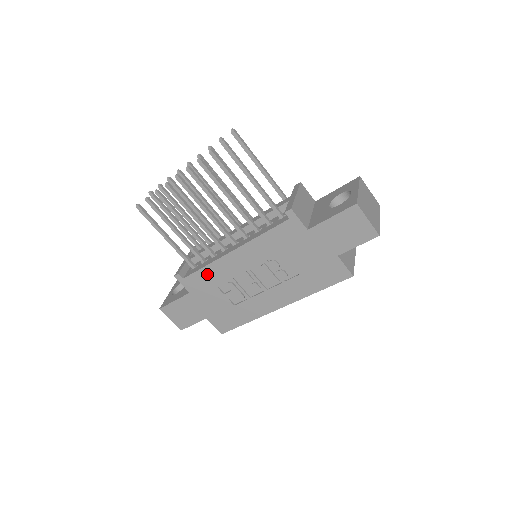
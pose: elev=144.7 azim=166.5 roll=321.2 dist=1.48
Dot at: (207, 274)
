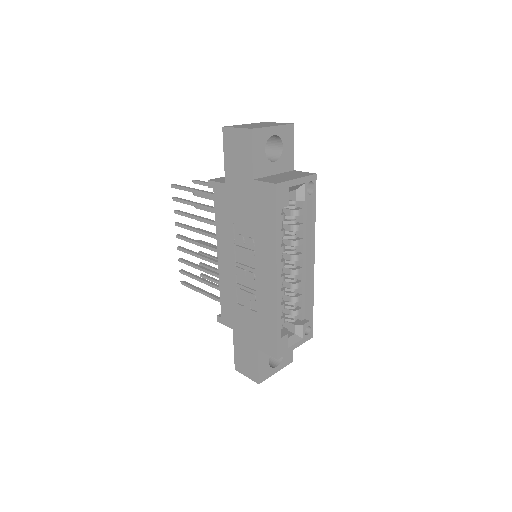
Dot at: (225, 297)
